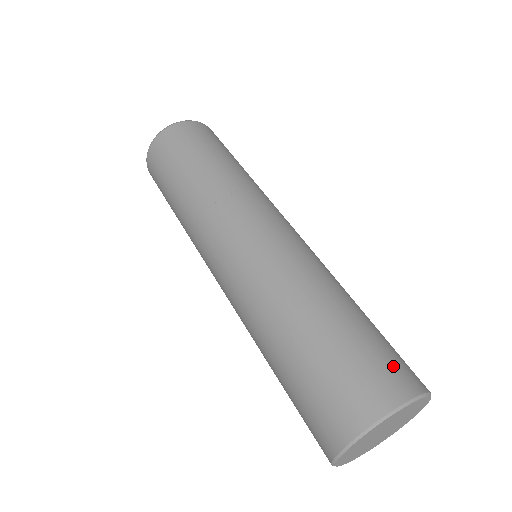
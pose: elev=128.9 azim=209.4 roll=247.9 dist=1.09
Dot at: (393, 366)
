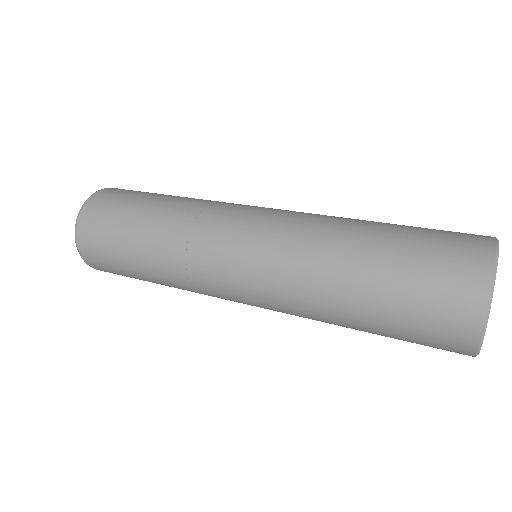
Dot at: (459, 232)
